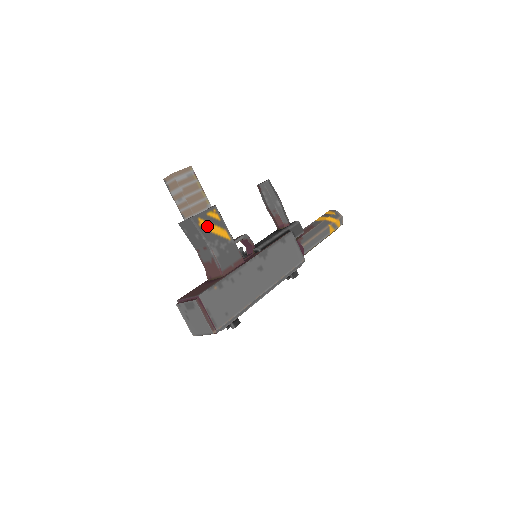
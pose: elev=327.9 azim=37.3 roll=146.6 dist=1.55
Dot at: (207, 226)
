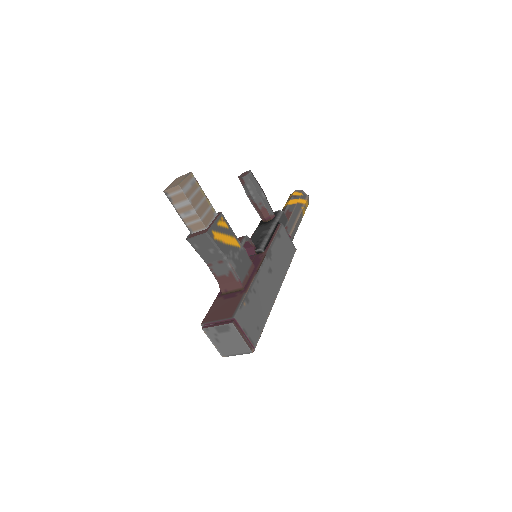
Dot at: (220, 238)
